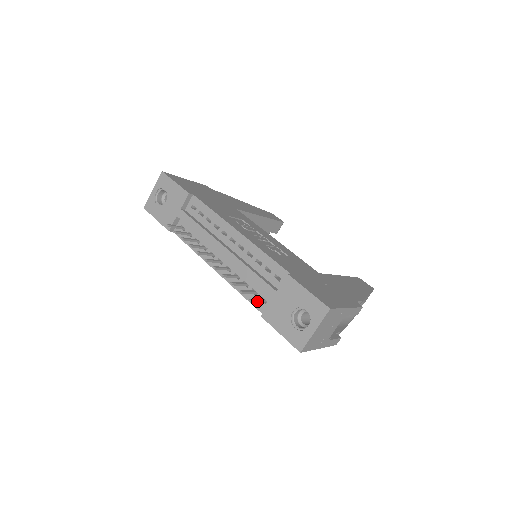
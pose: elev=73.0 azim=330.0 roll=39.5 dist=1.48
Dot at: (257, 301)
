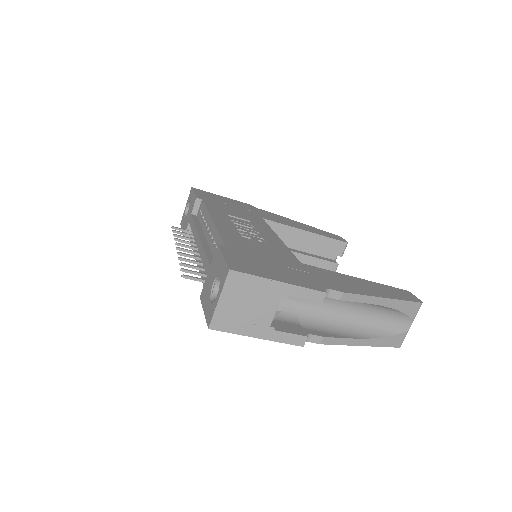
Dot at: (196, 279)
